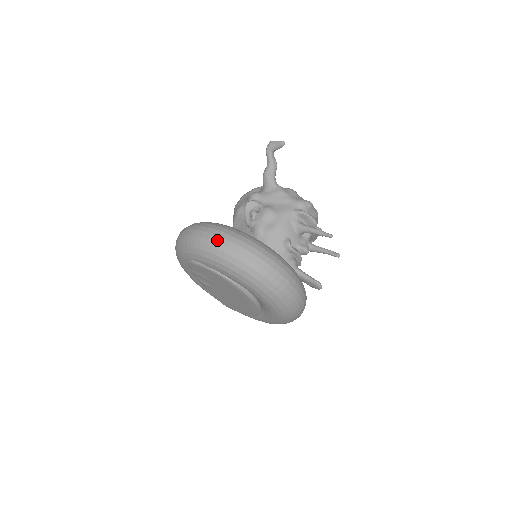
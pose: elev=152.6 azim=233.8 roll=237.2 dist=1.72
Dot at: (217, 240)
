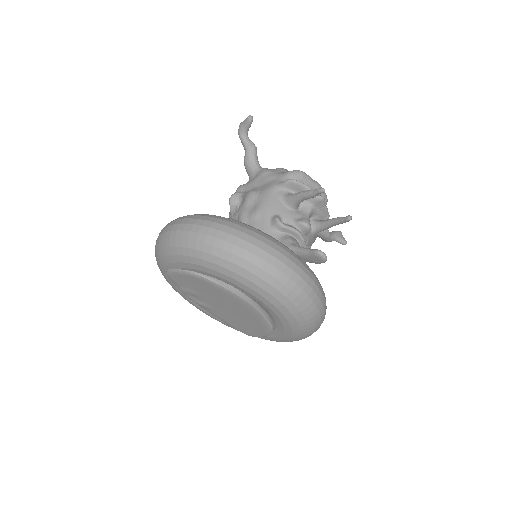
Dot at: (173, 229)
